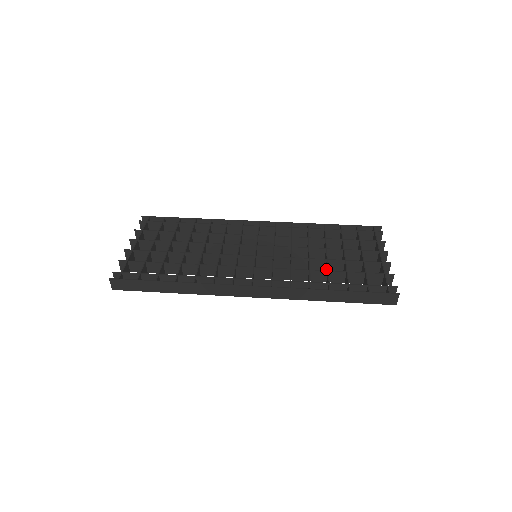
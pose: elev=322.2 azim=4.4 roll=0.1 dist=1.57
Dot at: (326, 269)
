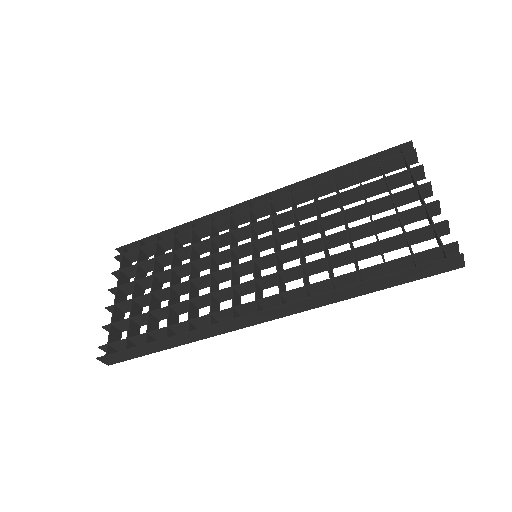
Dot at: occluded
